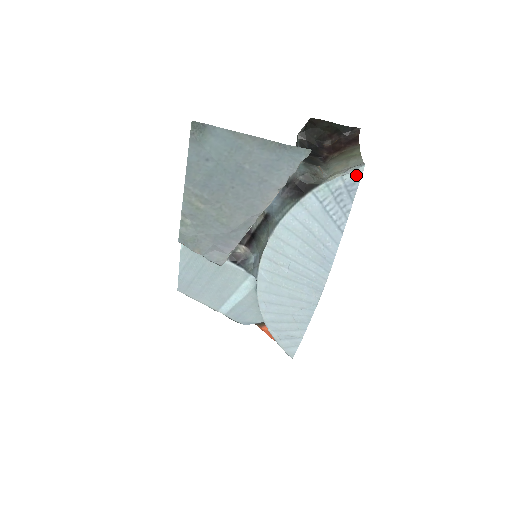
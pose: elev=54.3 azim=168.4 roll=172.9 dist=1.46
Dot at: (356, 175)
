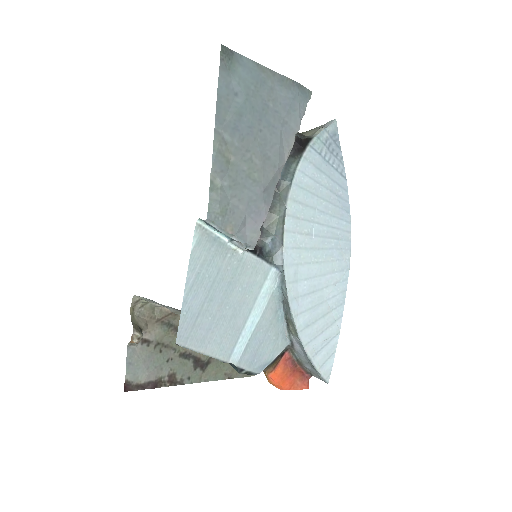
Dot at: (334, 127)
